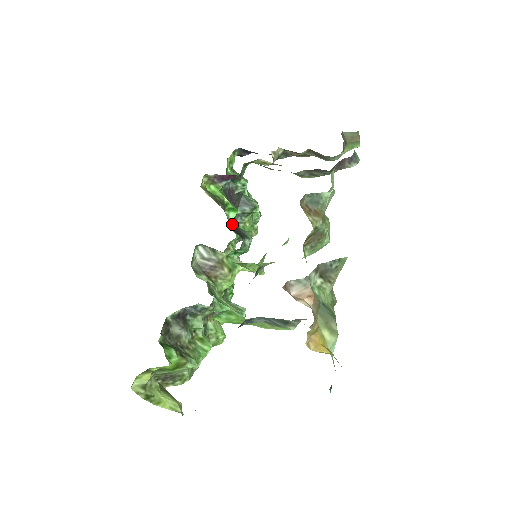
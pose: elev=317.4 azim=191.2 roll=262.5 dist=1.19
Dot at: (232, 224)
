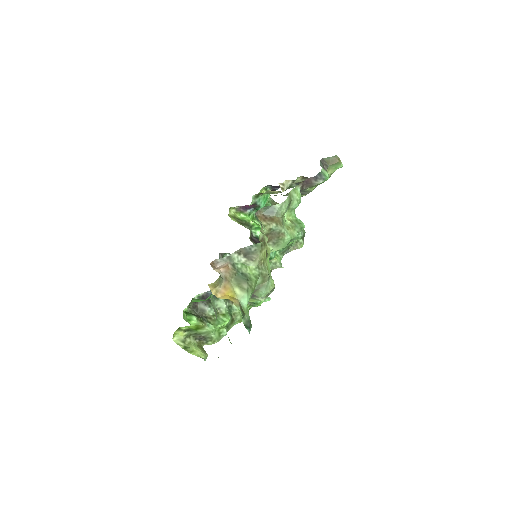
Dot at: (256, 238)
